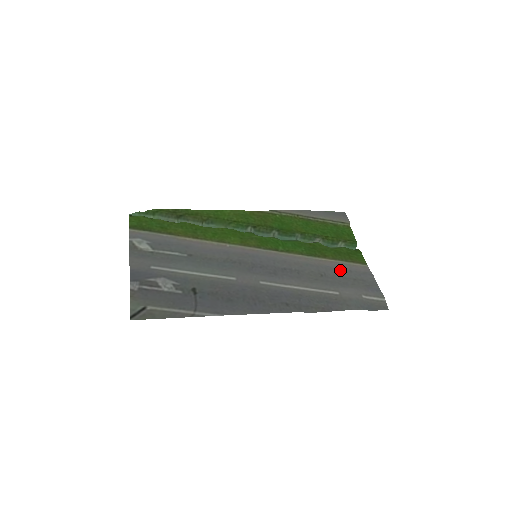
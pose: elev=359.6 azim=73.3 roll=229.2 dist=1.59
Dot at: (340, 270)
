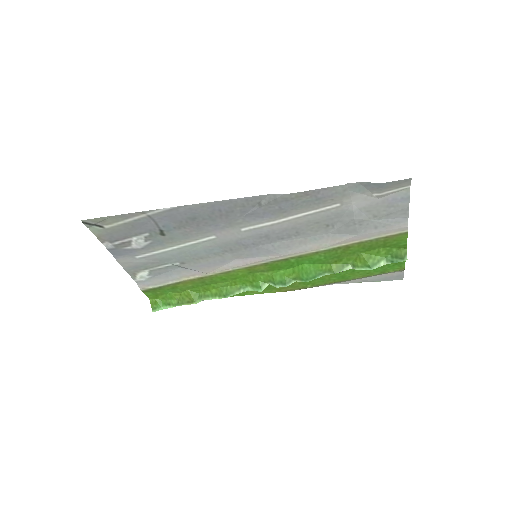
Dot at: (360, 230)
